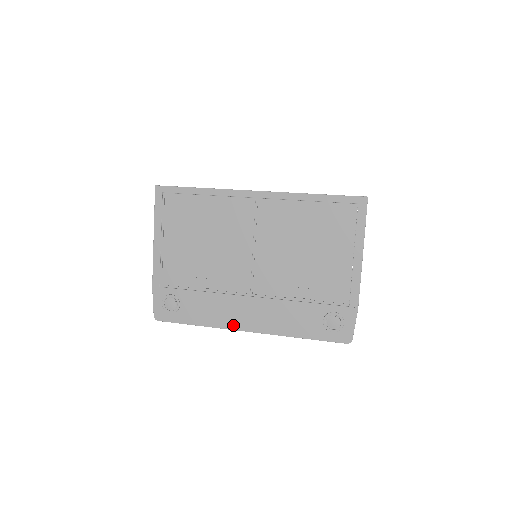
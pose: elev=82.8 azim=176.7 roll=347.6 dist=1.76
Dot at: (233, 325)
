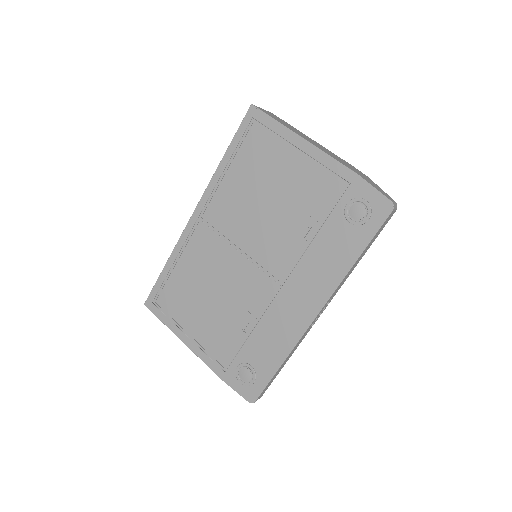
Dot at: (301, 327)
